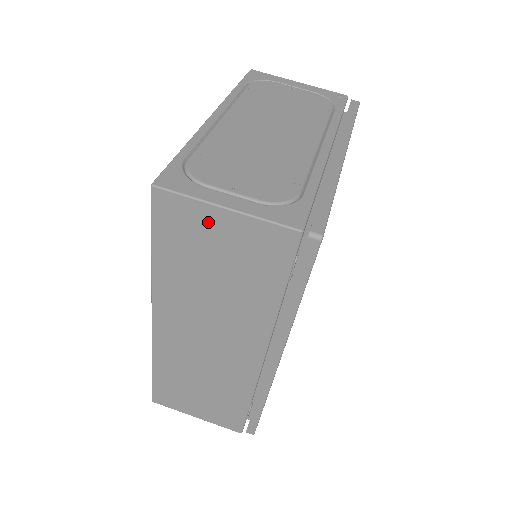
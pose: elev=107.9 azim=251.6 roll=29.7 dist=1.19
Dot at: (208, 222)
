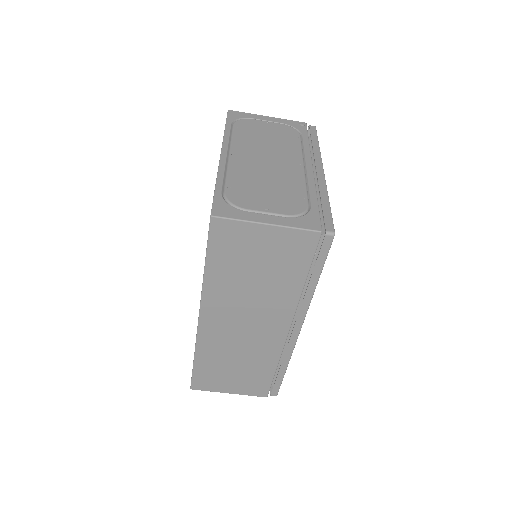
Dot at: (253, 236)
